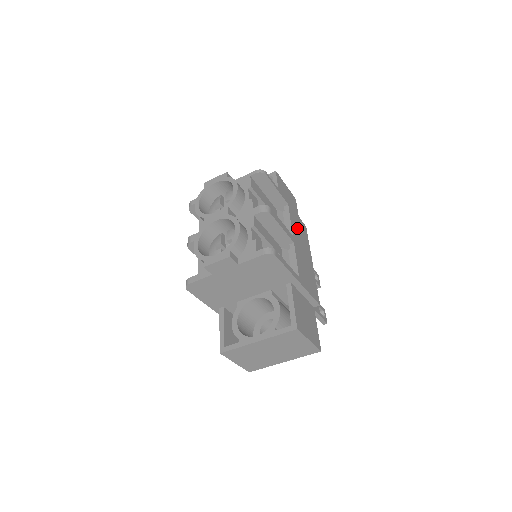
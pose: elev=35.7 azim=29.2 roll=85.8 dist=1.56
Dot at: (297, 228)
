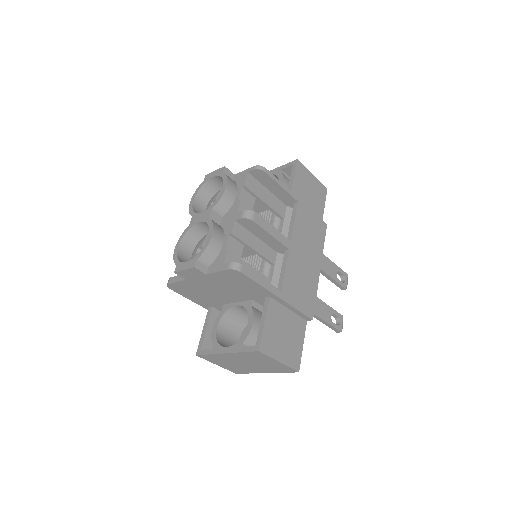
Dot at: (305, 229)
